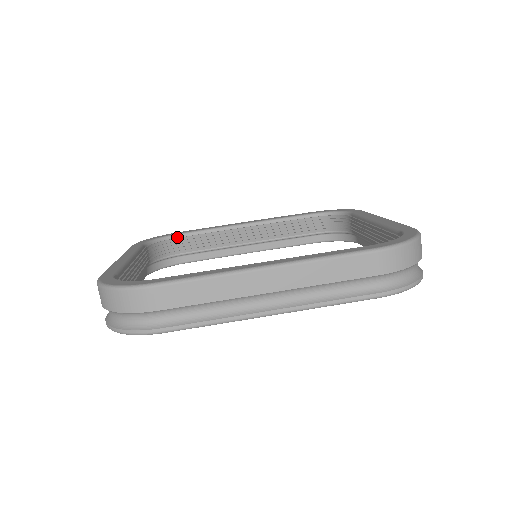
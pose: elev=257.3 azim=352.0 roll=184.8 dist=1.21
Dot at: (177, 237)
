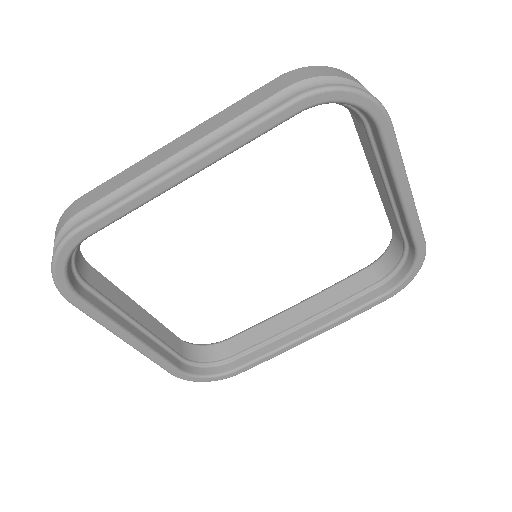
Dot at: (225, 341)
